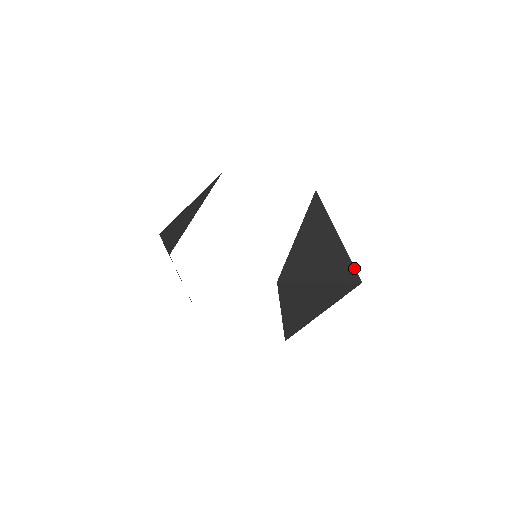
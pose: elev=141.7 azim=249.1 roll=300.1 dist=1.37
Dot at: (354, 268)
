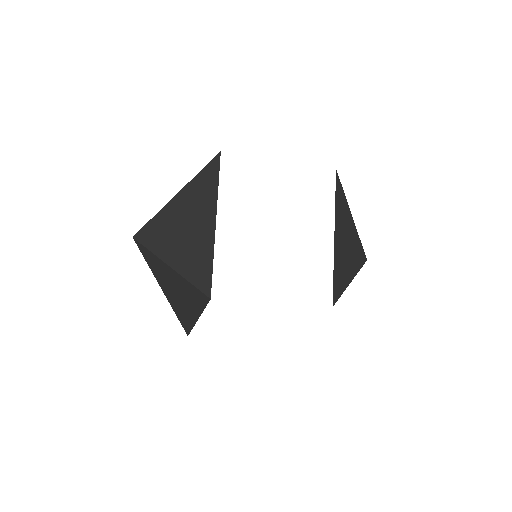
Dot at: occluded
